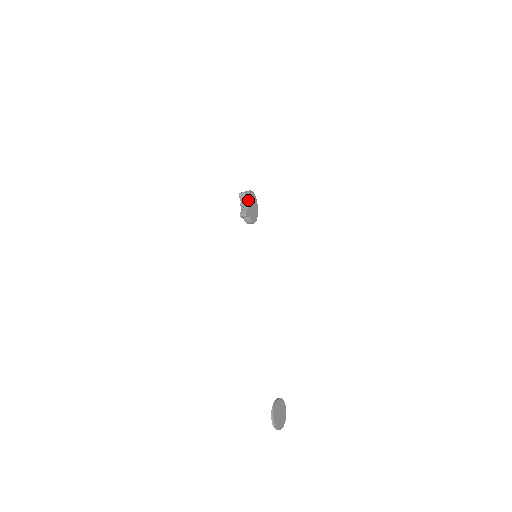
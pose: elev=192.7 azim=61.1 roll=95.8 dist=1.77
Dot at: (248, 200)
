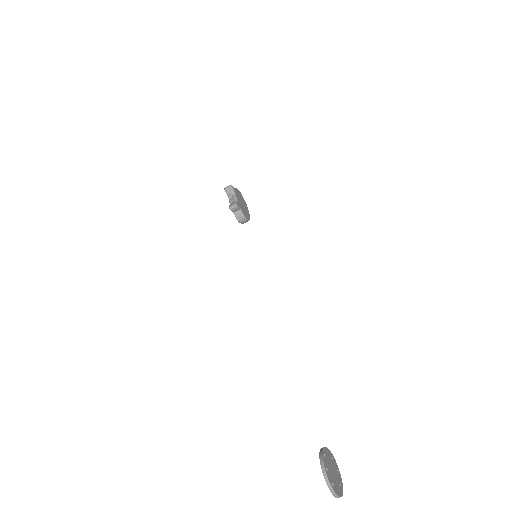
Dot at: (236, 194)
